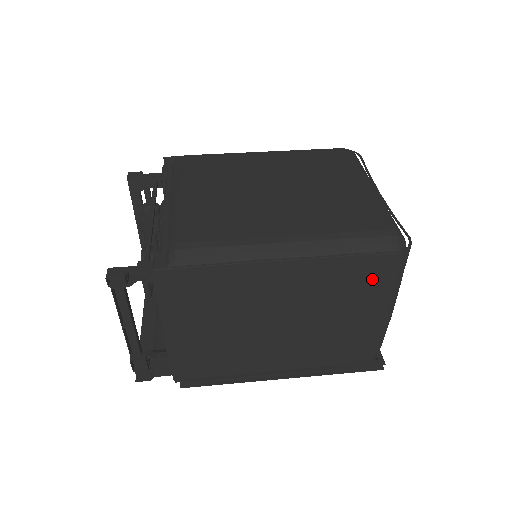
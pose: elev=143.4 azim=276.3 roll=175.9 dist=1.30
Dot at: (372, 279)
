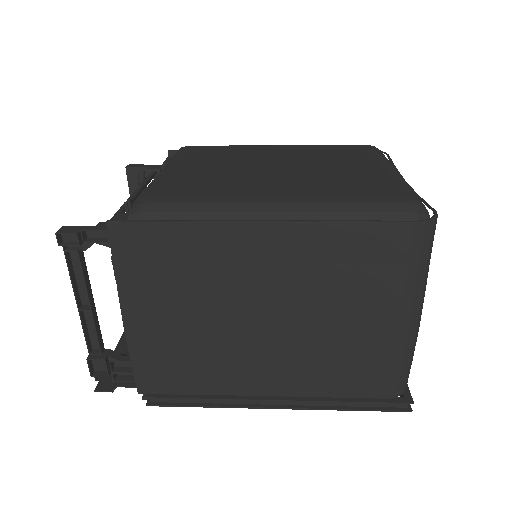
Dot at: (384, 261)
